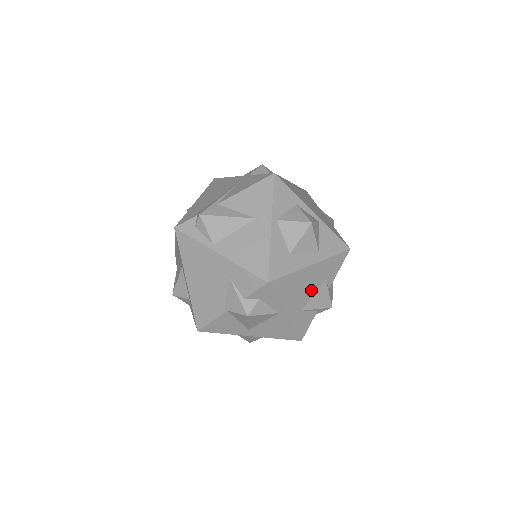
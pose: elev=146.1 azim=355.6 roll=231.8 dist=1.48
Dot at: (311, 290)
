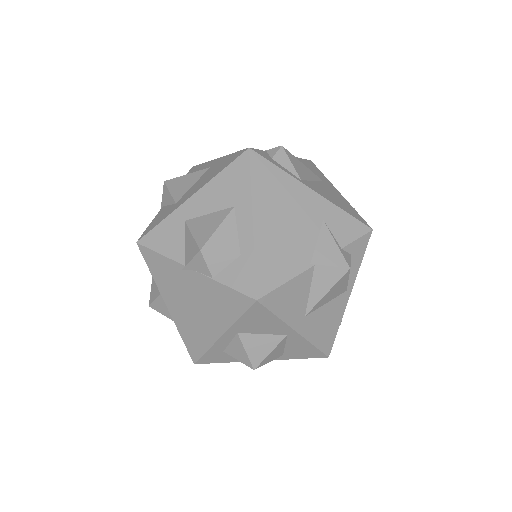
Dot at: occluded
